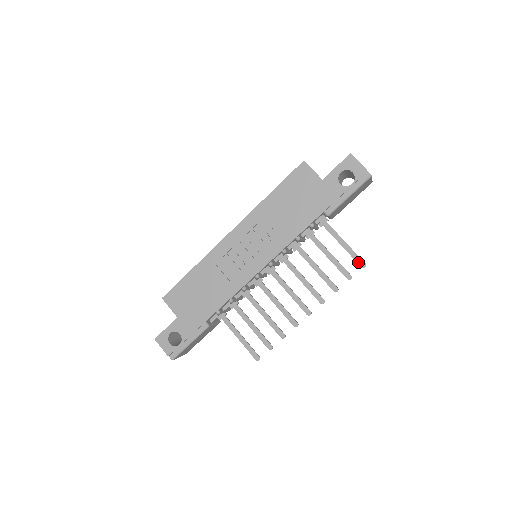
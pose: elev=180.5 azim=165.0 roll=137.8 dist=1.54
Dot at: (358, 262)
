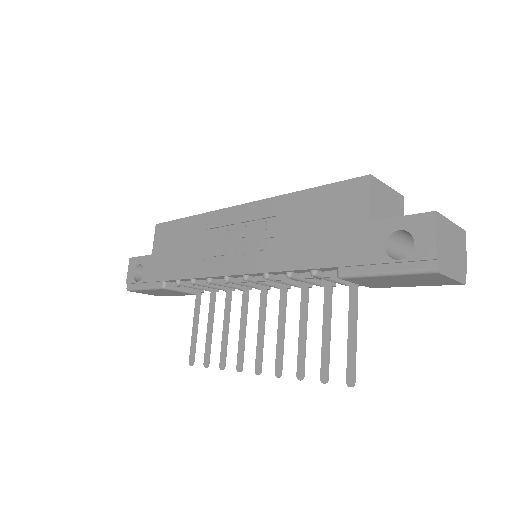
Dot at: (348, 372)
